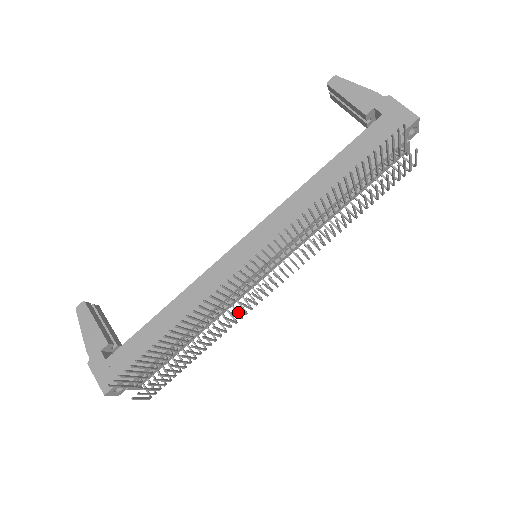
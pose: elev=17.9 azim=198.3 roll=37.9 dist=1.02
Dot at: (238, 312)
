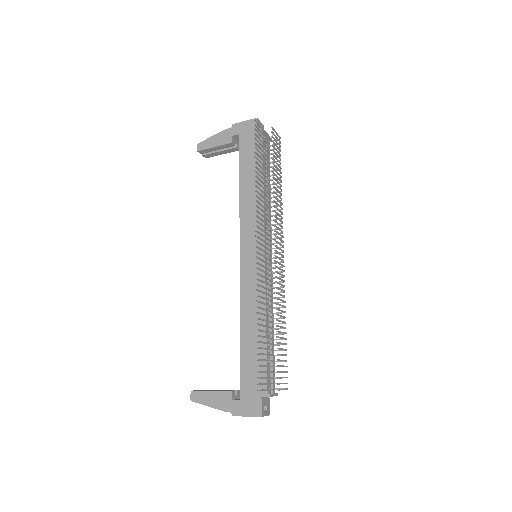
Dot at: (279, 292)
